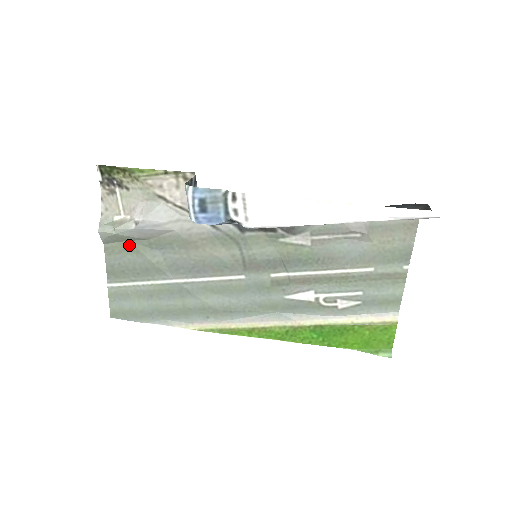
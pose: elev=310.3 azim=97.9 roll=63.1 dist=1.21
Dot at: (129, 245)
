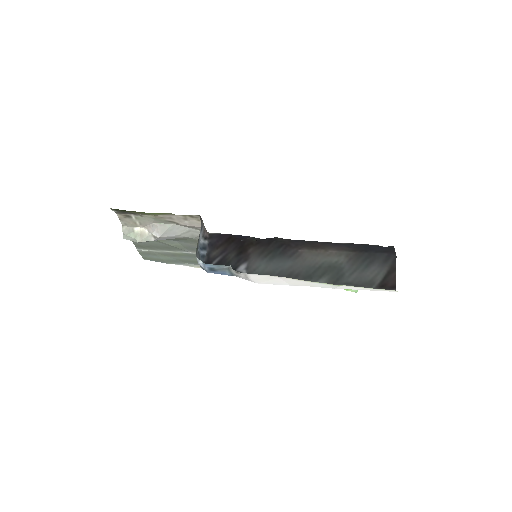
Dot at: occluded
